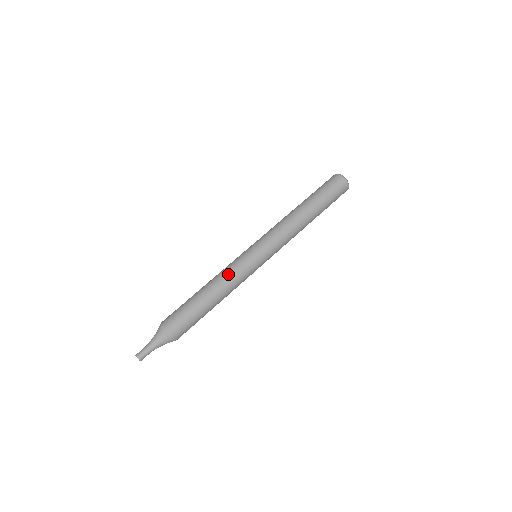
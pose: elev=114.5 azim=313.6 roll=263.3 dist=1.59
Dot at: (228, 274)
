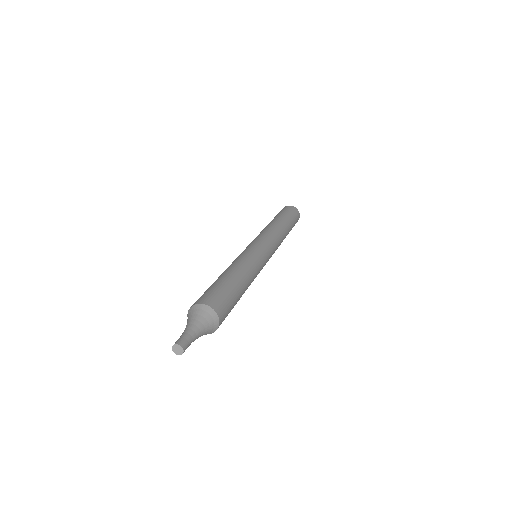
Dot at: (243, 259)
